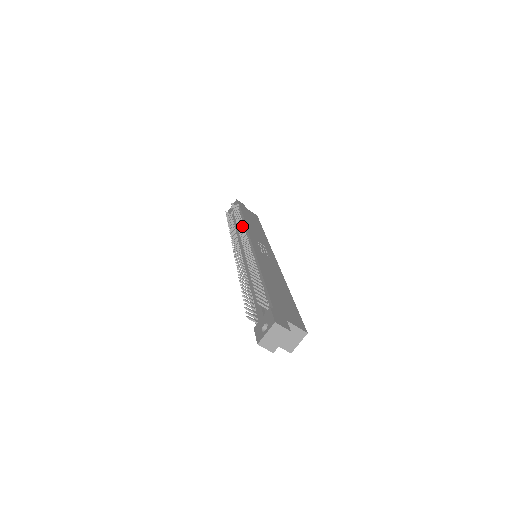
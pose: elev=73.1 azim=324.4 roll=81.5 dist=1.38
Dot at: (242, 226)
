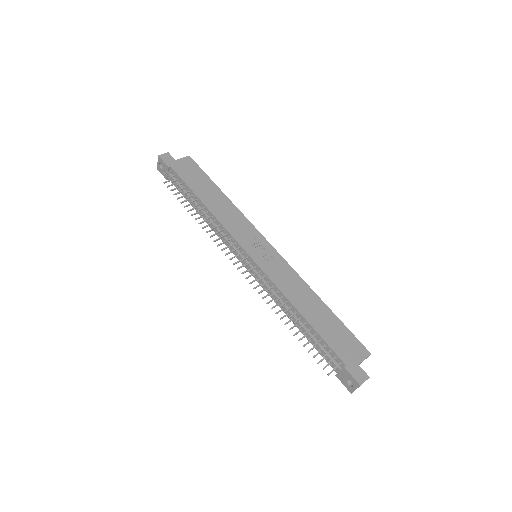
Dot at: (214, 222)
